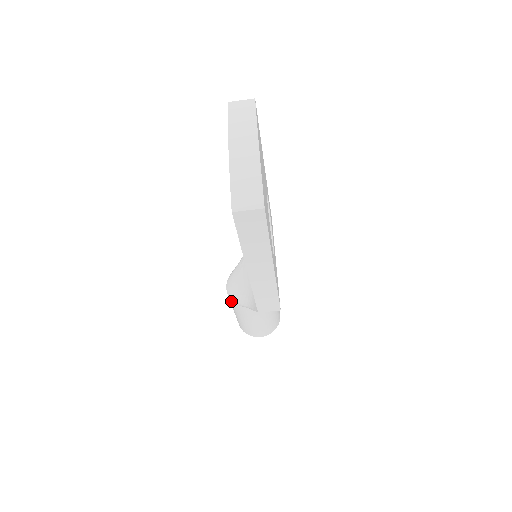
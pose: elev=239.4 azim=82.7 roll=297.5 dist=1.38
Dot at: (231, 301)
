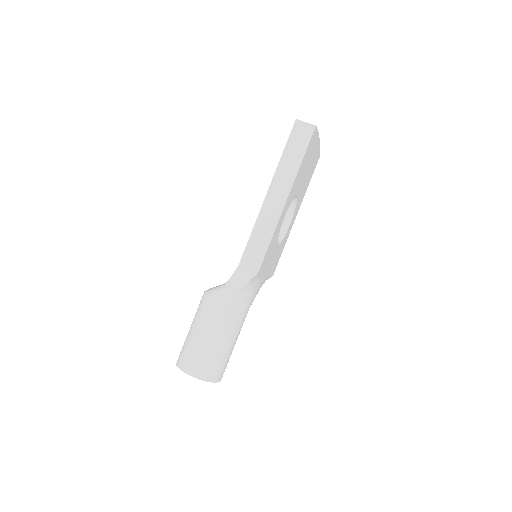
Dot at: (203, 297)
